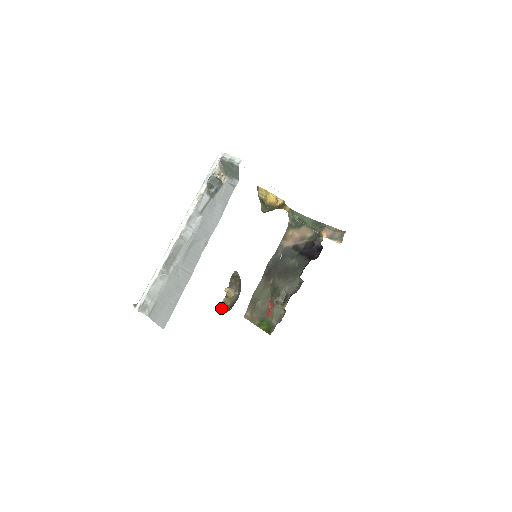
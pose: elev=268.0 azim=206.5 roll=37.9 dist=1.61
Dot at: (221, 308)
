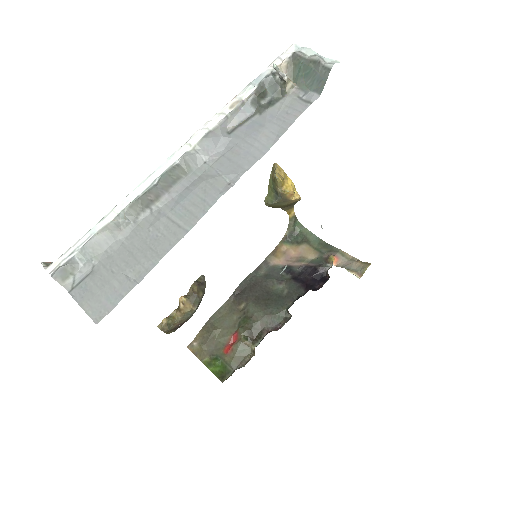
Dot at: (165, 324)
